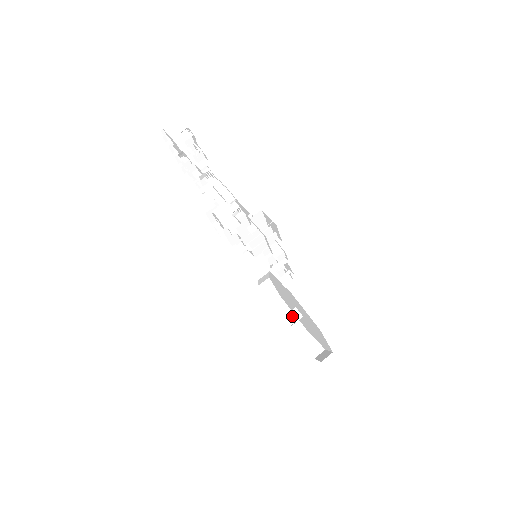
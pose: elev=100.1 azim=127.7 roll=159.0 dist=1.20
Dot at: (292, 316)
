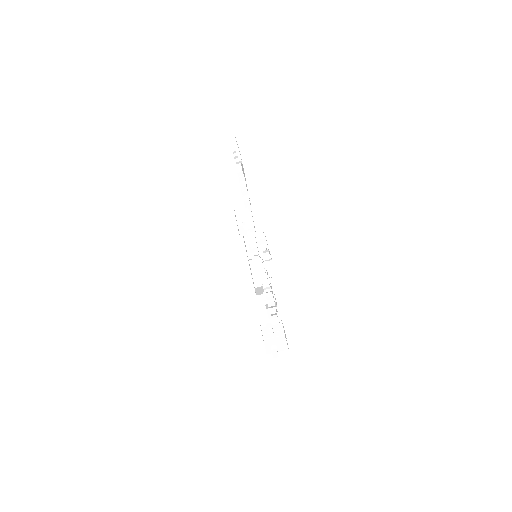
Dot at: occluded
